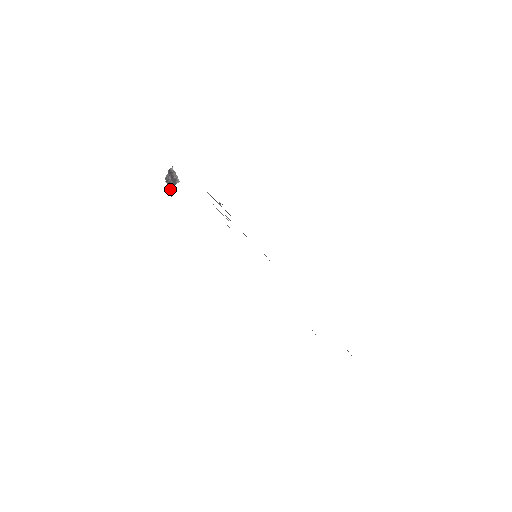
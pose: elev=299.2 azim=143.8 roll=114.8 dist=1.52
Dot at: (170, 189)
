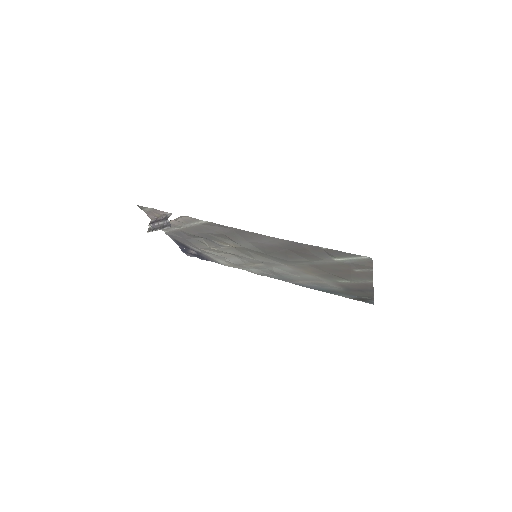
Dot at: (164, 226)
